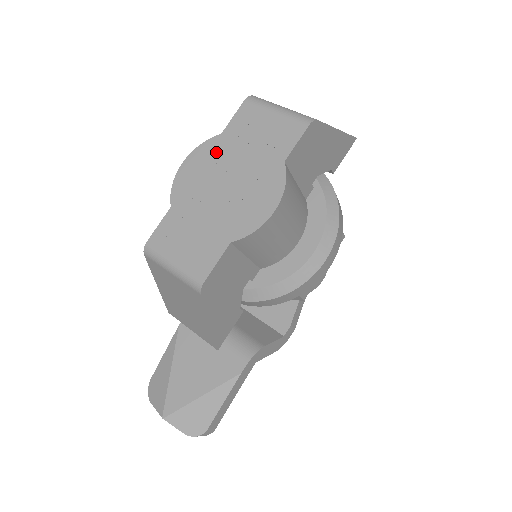
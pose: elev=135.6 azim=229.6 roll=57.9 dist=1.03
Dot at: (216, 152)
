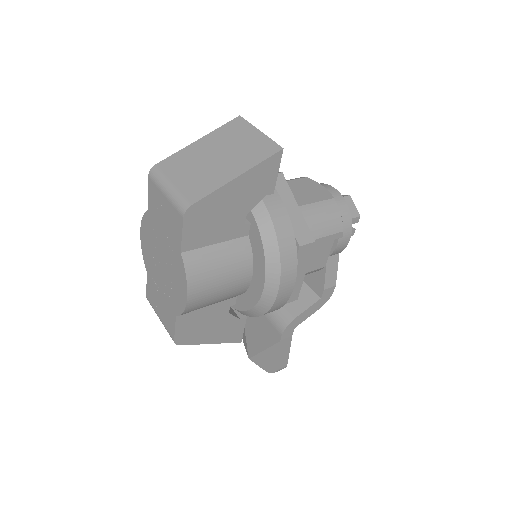
Dot at: (150, 229)
